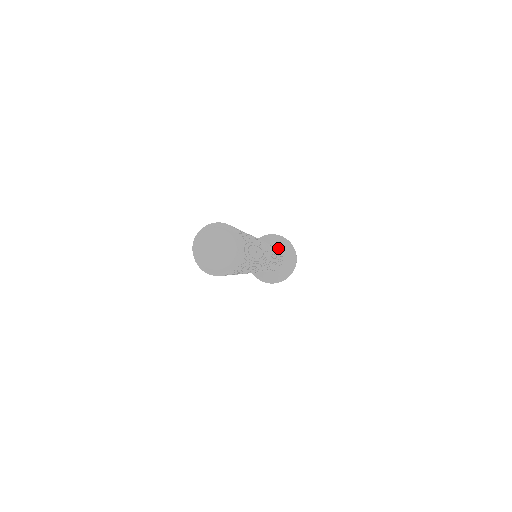
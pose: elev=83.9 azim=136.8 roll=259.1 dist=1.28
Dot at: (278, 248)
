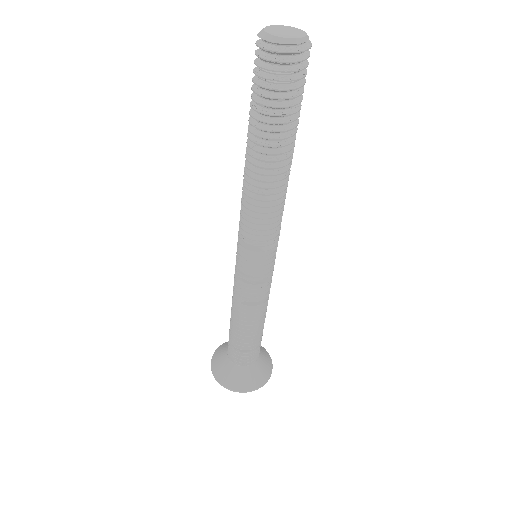
Dot at: occluded
